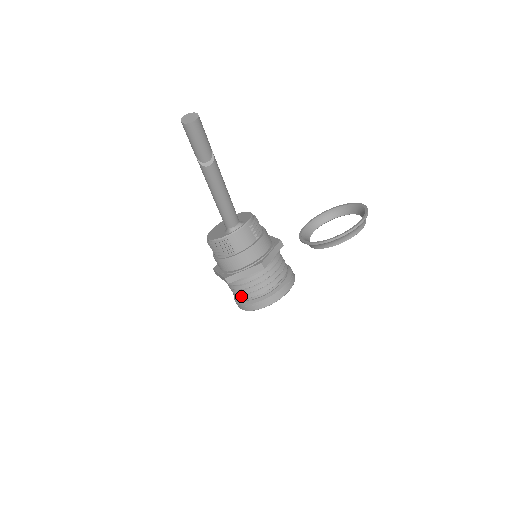
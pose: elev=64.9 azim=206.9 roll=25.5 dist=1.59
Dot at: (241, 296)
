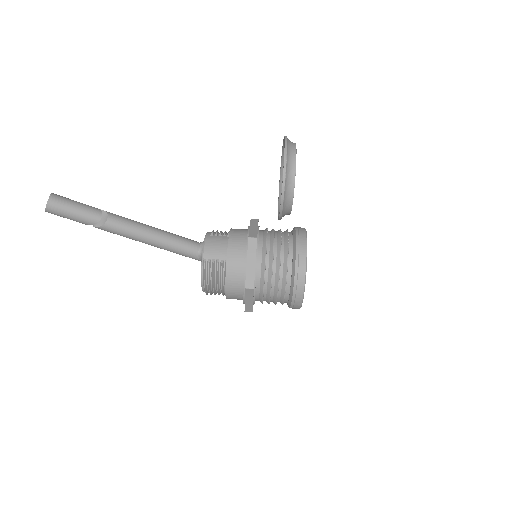
Dot at: (282, 289)
